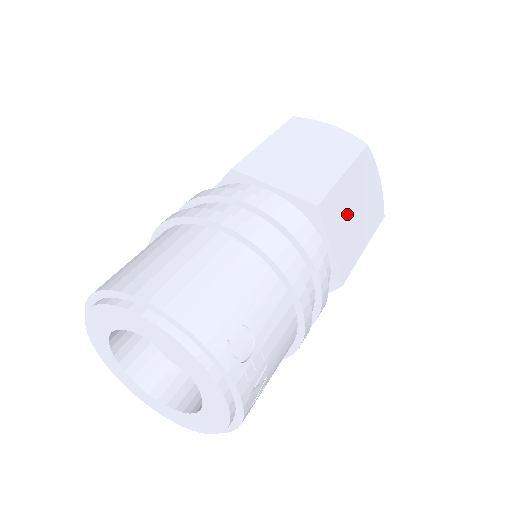
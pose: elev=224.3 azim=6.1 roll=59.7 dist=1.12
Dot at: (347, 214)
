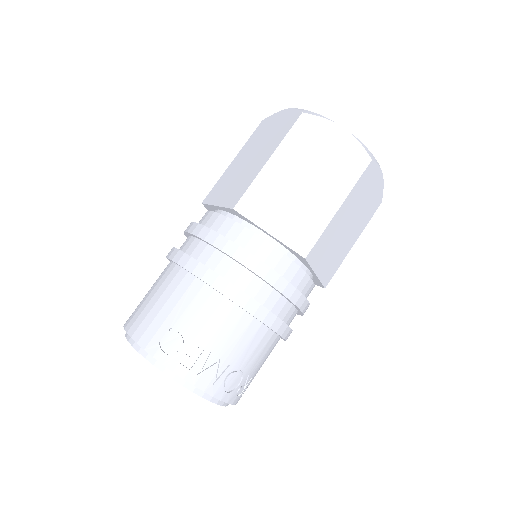
Dot at: (288, 193)
